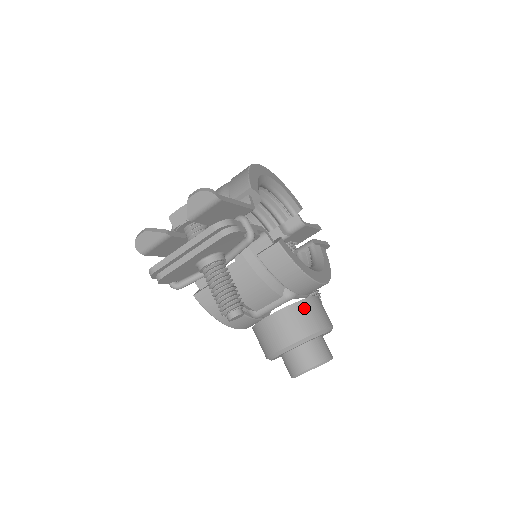
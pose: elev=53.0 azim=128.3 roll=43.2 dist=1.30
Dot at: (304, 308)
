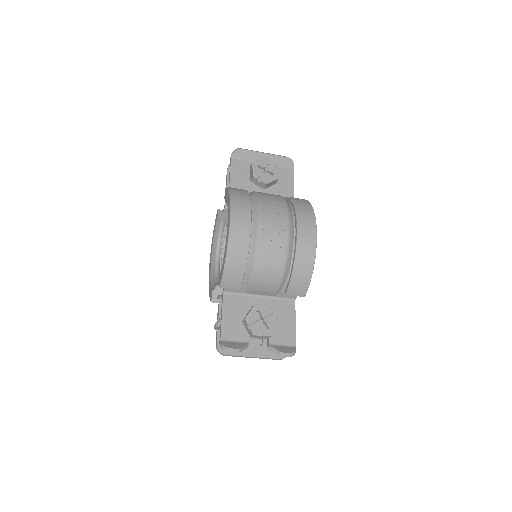
Dot at: occluded
